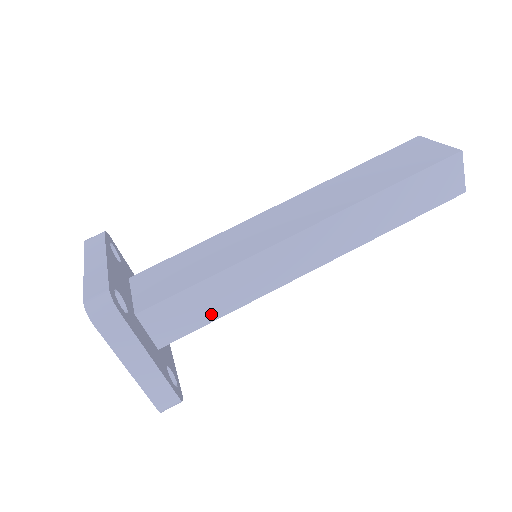
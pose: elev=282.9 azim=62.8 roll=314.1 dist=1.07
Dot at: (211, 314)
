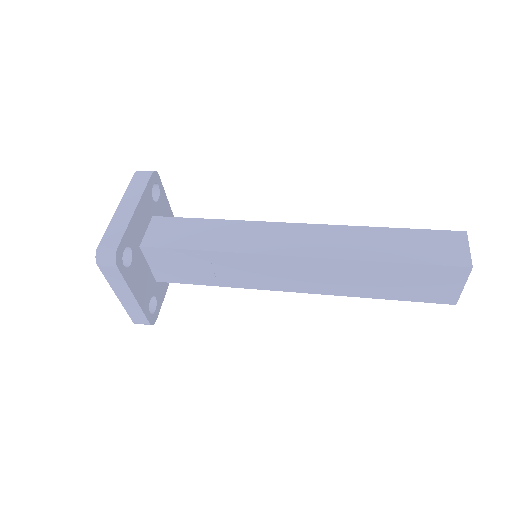
Dot at: (192, 244)
